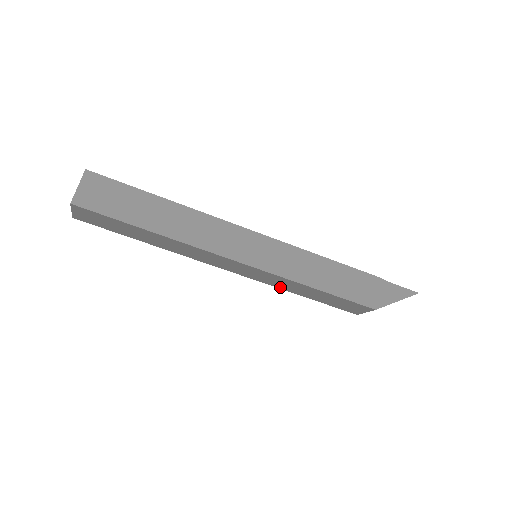
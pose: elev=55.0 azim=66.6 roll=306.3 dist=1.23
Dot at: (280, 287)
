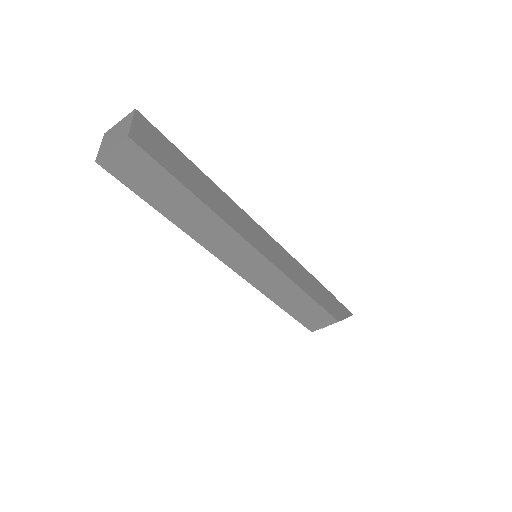
Dot at: (267, 293)
